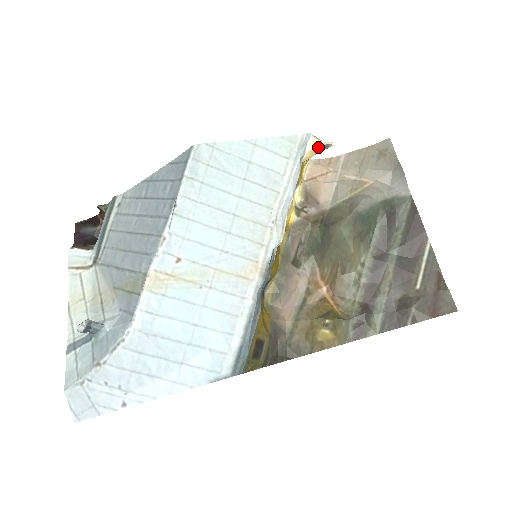
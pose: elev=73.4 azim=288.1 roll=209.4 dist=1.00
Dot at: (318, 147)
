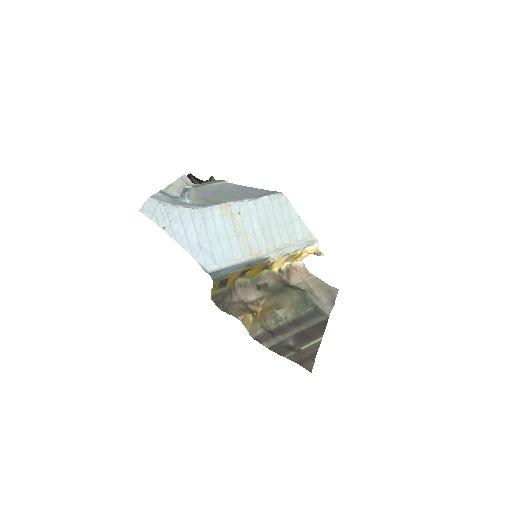
Dot at: (317, 250)
